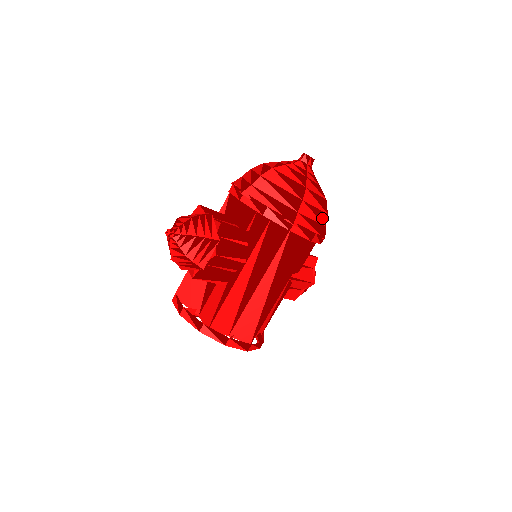
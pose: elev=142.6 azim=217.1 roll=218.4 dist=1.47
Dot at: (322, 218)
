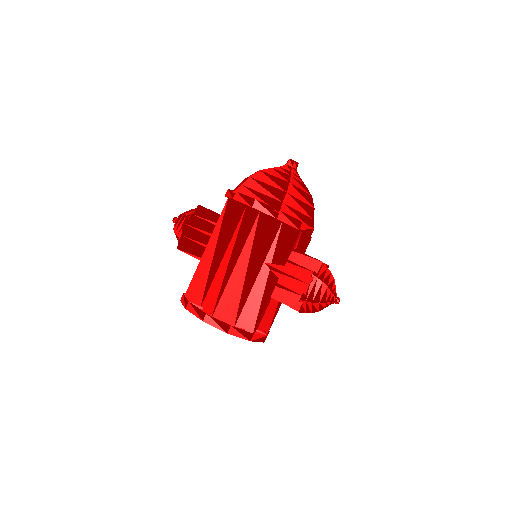
Dot at: (277, 195)
